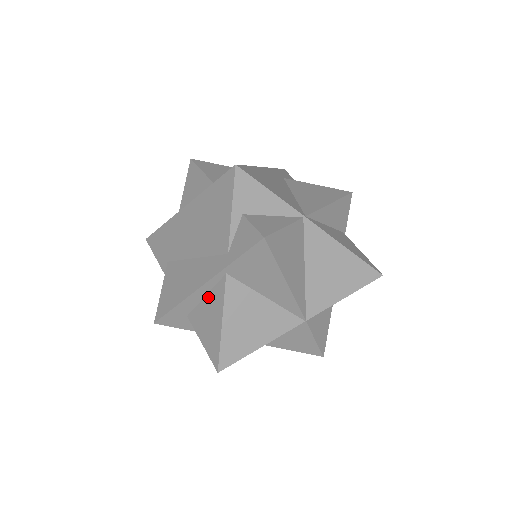
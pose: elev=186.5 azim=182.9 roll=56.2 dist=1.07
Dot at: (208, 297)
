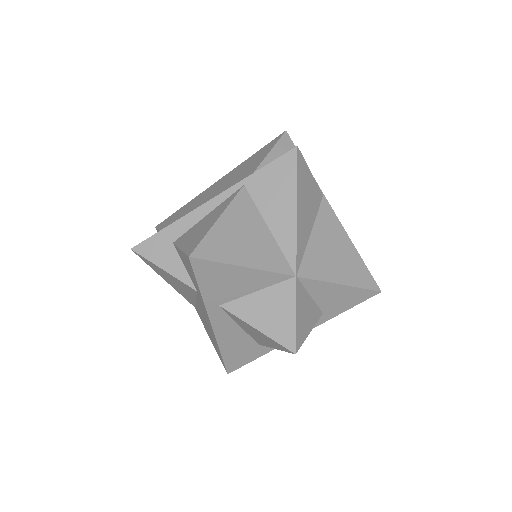
Dot at: (211, 212)
